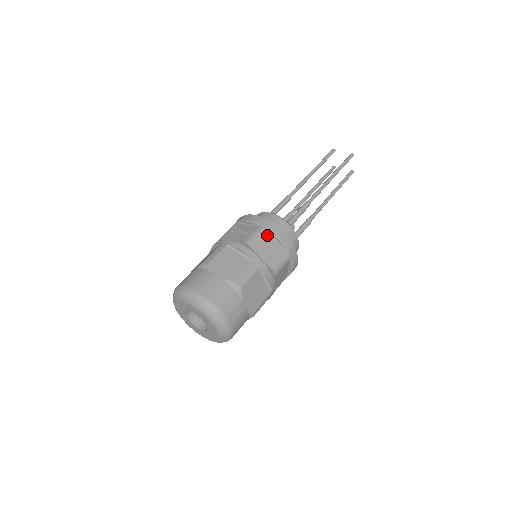
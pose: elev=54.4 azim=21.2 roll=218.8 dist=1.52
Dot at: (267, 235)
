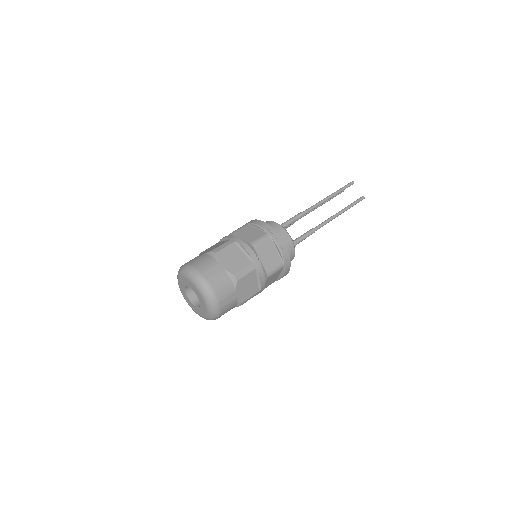
Dot at: (248, 227)
